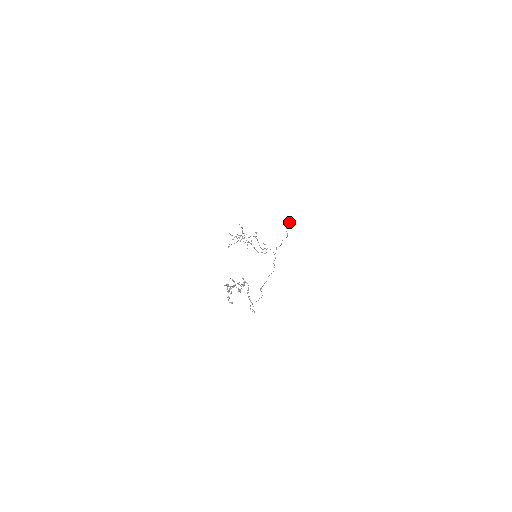
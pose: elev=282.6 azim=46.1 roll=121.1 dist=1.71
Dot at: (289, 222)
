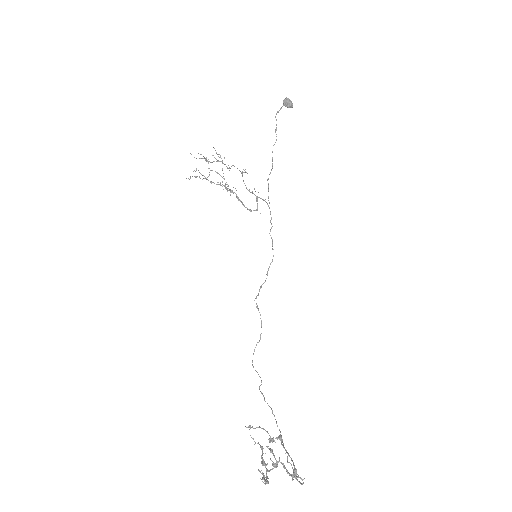
Dot at: (285, 105)
